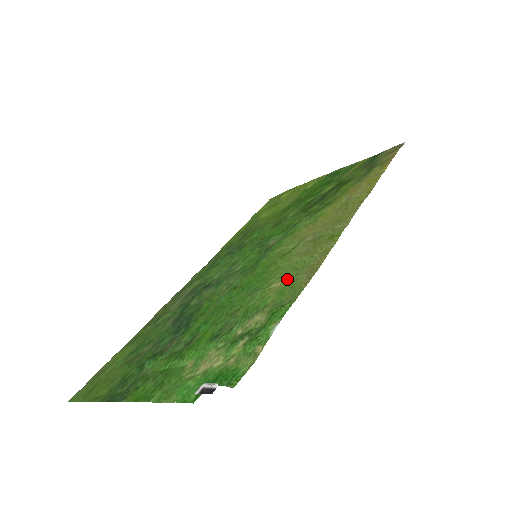
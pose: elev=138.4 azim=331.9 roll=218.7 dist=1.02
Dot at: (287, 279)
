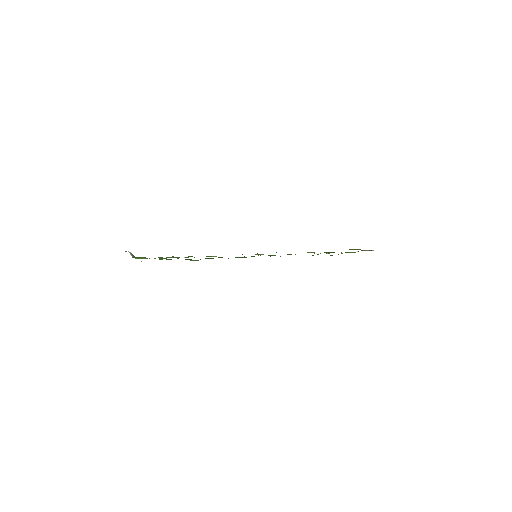
Dot at: occluded
